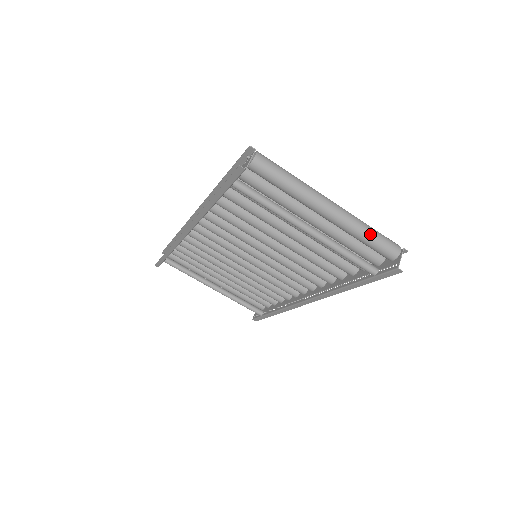
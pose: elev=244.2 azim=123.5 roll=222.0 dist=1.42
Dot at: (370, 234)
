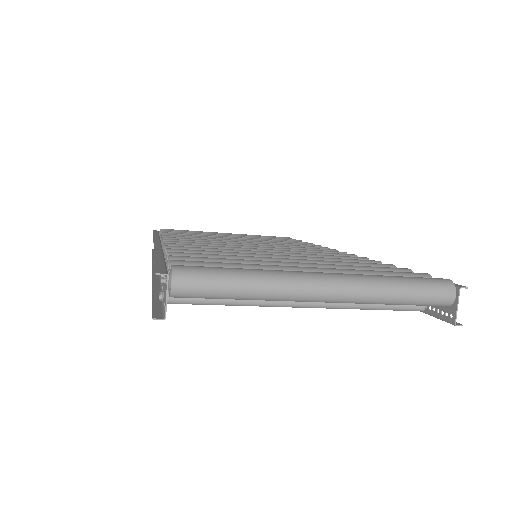
Dot at: (399, 298)
